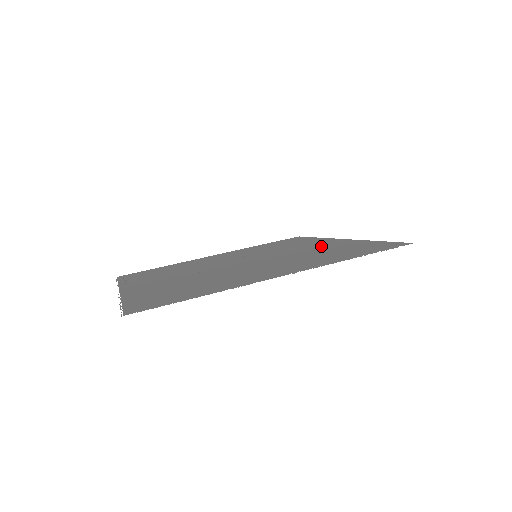
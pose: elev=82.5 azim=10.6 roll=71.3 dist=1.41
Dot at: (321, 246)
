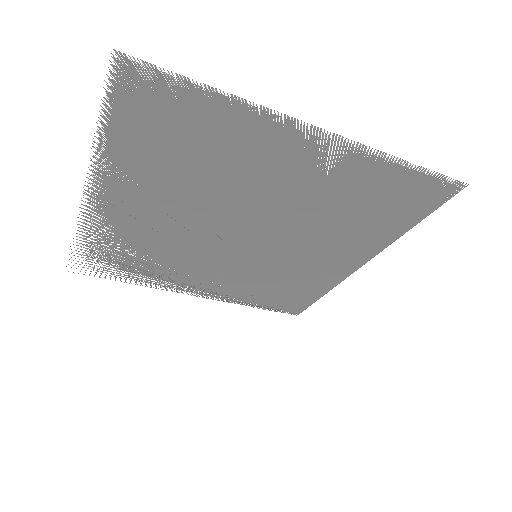
Dot at: (340, 246)
